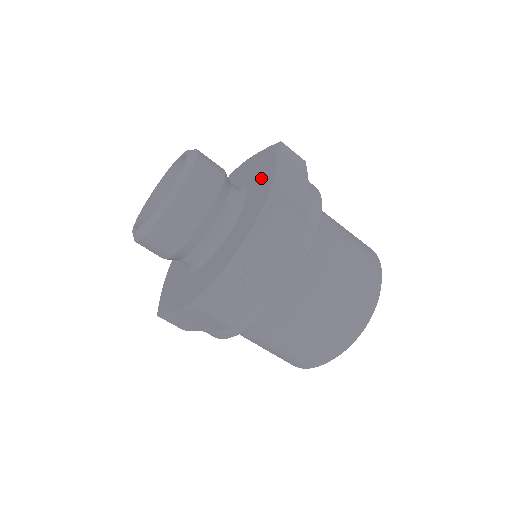
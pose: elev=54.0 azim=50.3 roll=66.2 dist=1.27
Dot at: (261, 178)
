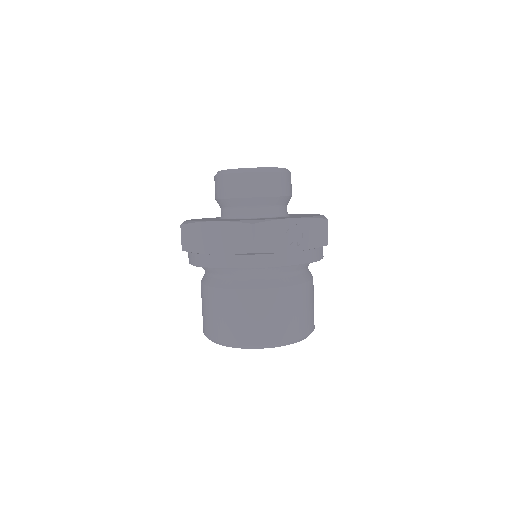
Dot at: occluded
